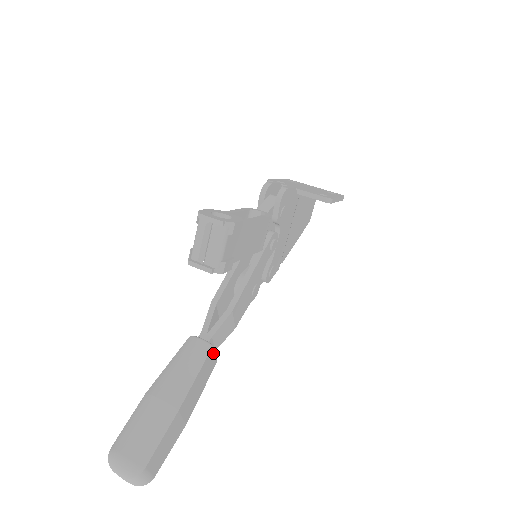
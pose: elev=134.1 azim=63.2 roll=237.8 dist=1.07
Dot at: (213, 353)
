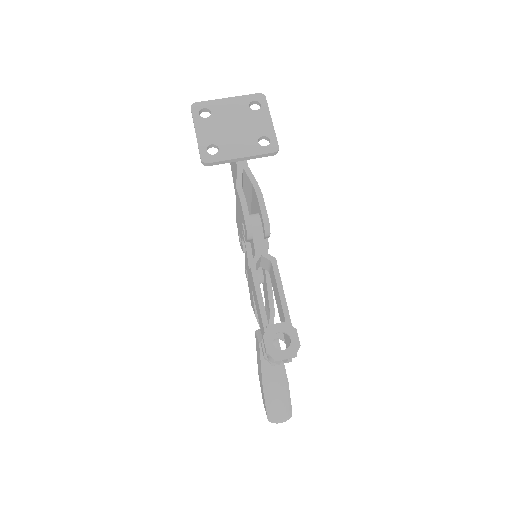
Dot at: occluded
